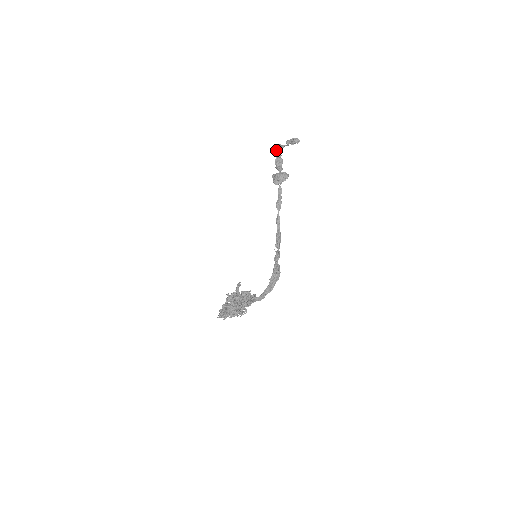
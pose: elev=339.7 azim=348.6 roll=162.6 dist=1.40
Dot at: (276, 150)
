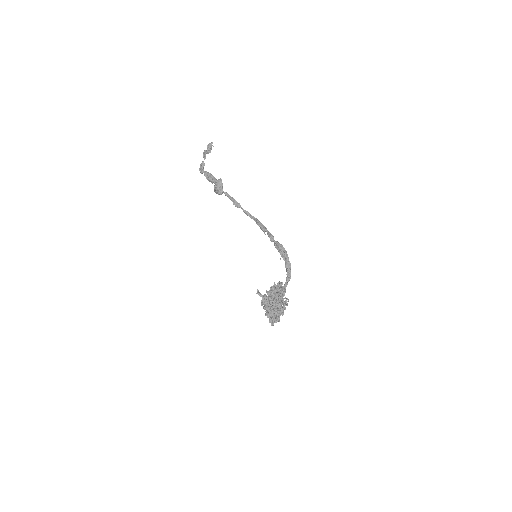
Dot at: occluded
